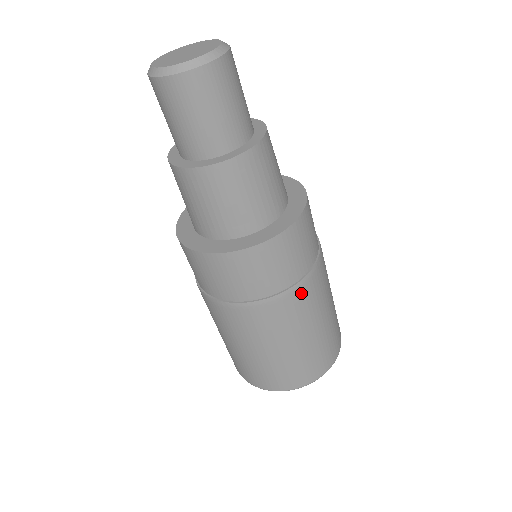
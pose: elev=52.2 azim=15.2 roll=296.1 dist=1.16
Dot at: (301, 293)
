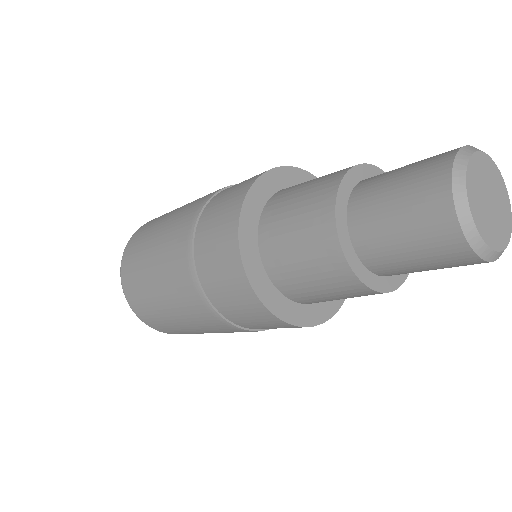
Dot at: occluded
